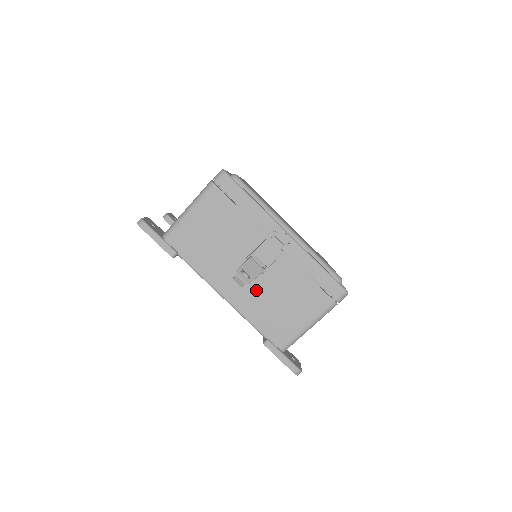
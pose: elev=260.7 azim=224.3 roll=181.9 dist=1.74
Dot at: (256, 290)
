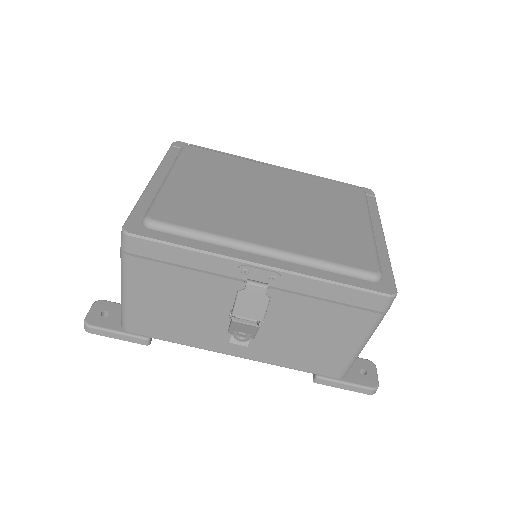
Dot at: (268, 338)
